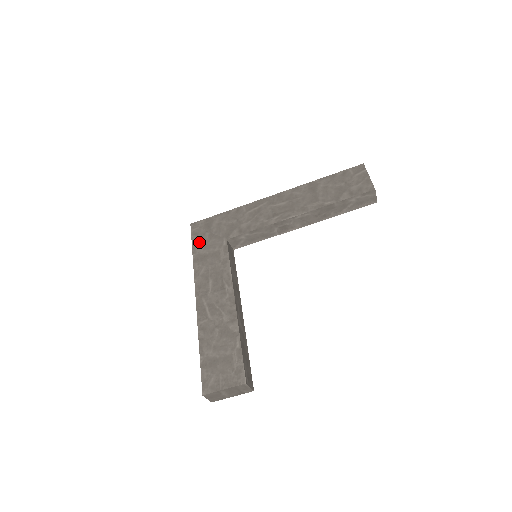
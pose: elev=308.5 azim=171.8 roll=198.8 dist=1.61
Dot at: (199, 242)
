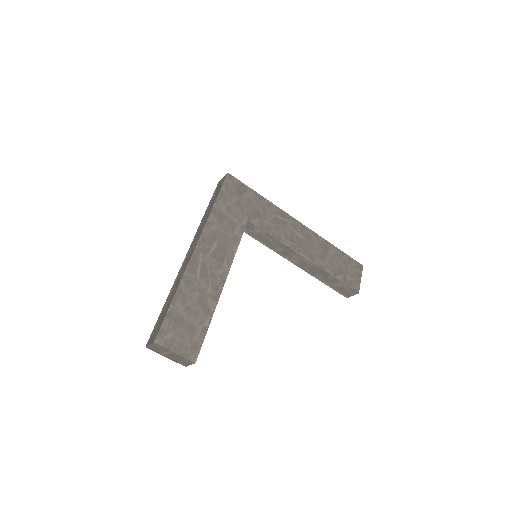
Dot at: (226, 198)
